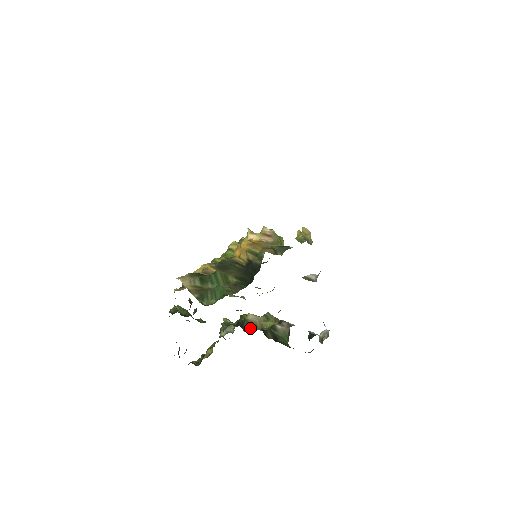
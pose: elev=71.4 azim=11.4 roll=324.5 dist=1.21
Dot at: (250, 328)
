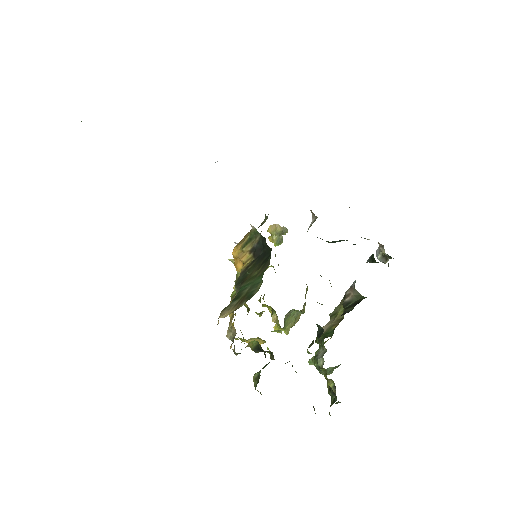
Dot at: (332, 331)
